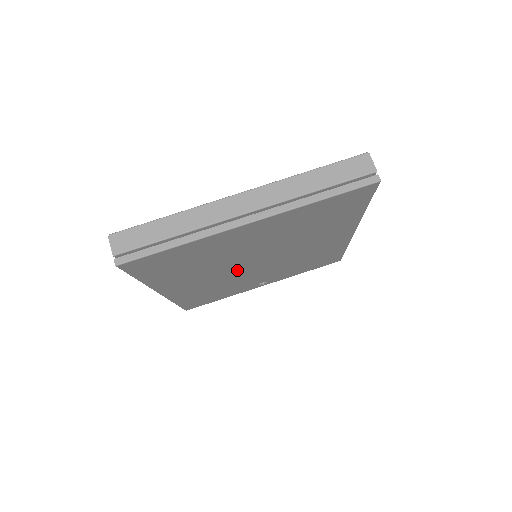
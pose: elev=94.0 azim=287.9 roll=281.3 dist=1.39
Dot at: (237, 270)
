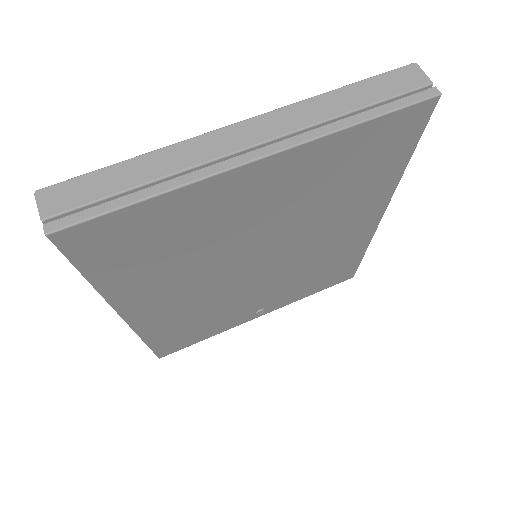
Dot at: (231, 277)
